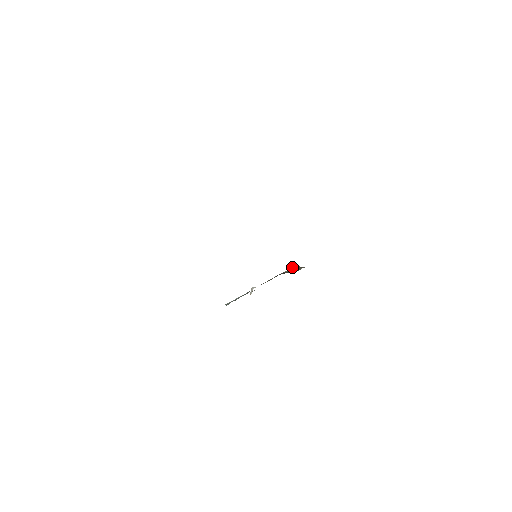
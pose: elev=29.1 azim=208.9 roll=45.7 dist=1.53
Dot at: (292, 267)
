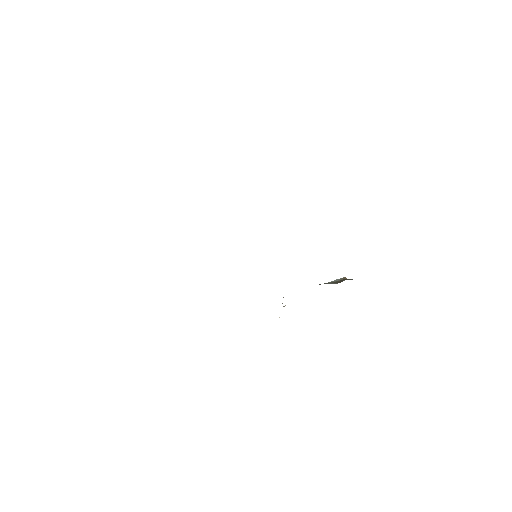
Dot at: occluded
